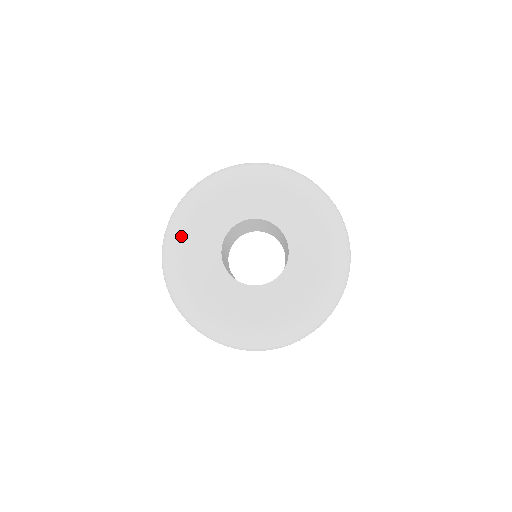
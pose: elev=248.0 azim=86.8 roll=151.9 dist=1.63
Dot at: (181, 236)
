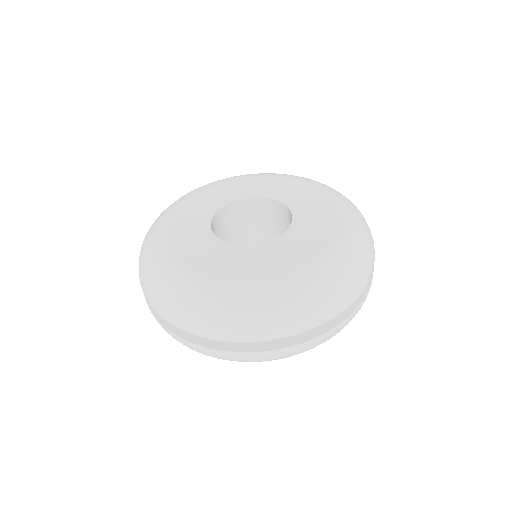
Dot at: (160, 230)
